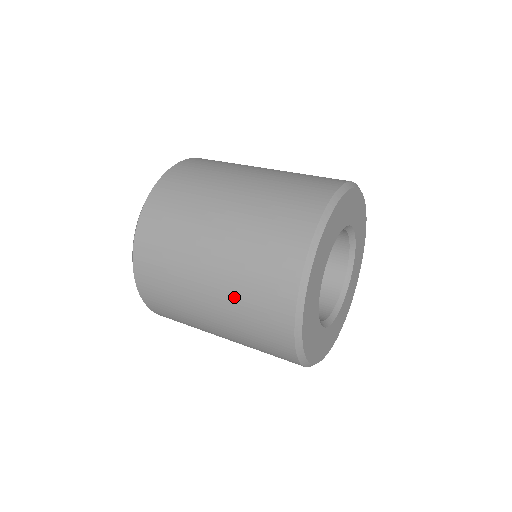
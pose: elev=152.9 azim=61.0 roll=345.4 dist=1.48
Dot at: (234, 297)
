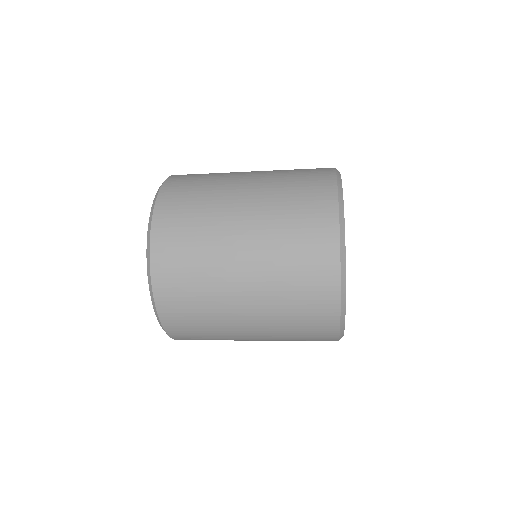
Dot at: (278, 325)
